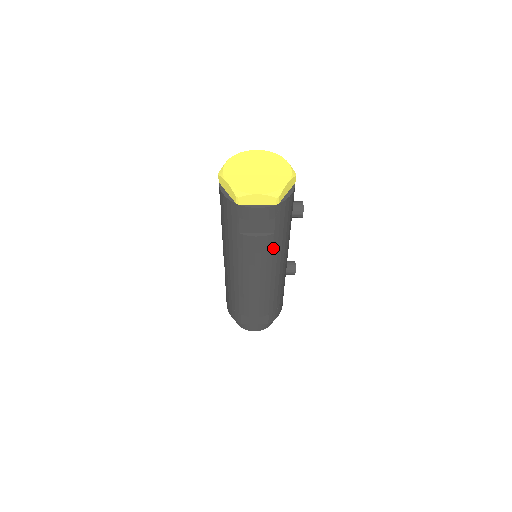
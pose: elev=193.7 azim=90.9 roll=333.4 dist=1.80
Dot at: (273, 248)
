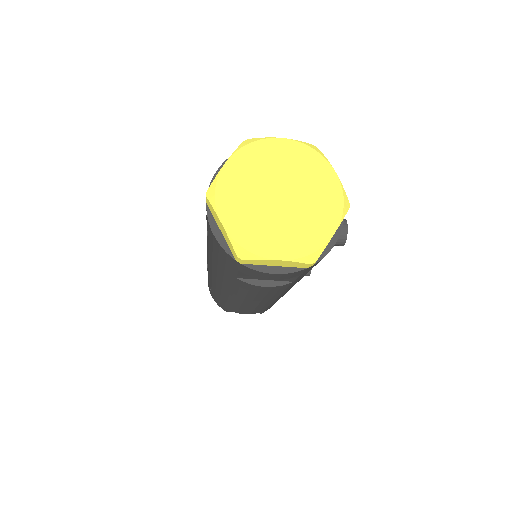
Dot at: (287, 287)
